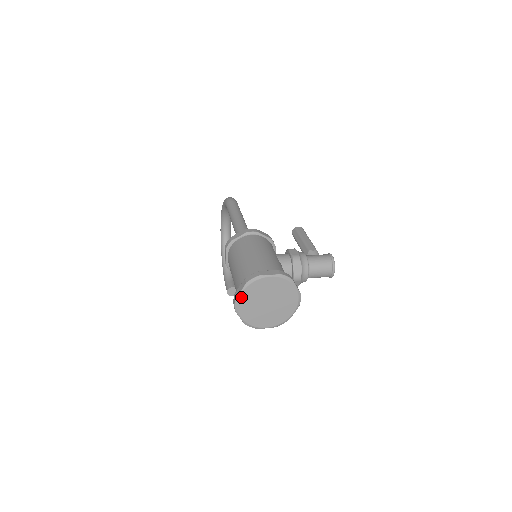
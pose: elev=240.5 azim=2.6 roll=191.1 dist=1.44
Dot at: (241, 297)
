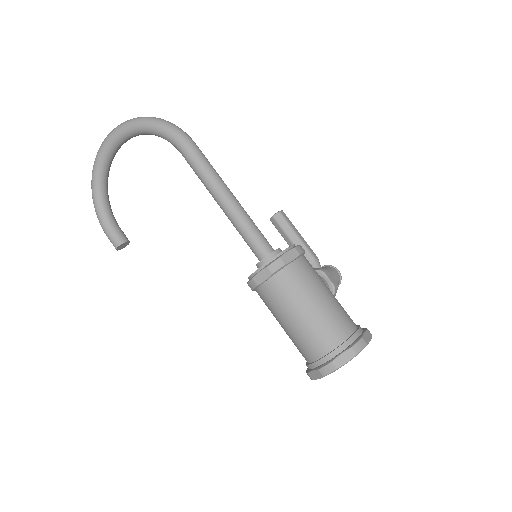
Dot at: (341, 366)
